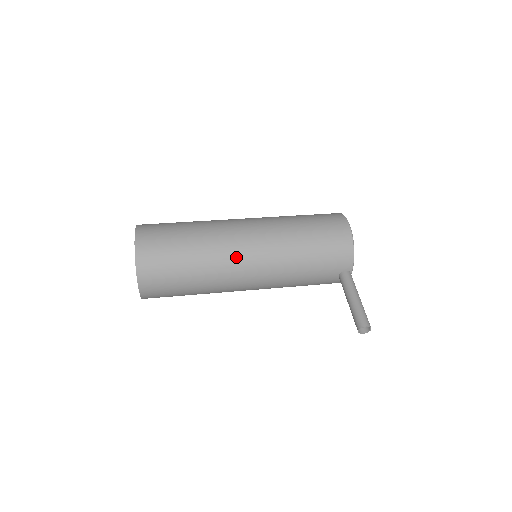
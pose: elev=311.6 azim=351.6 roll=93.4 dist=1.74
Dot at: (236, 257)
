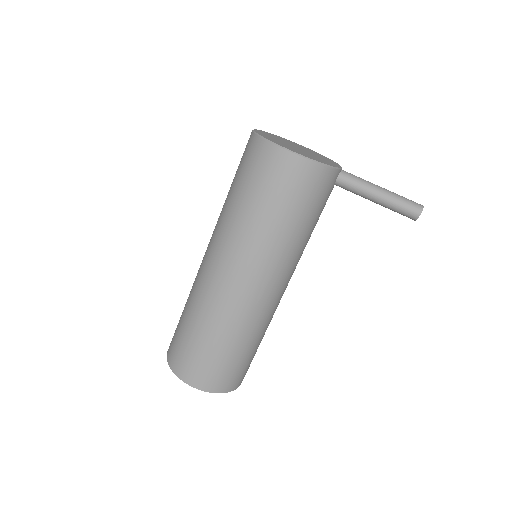
Dot at: (263, 304)
